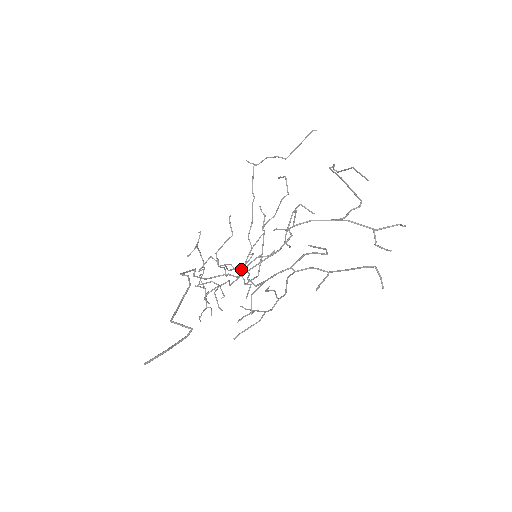
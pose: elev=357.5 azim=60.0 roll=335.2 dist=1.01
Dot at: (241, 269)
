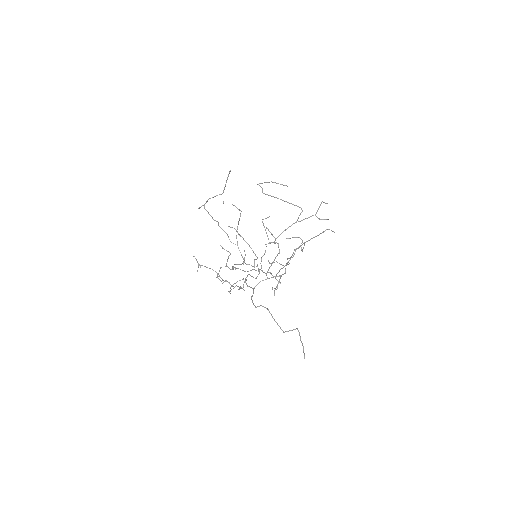
Dot at: (244, 261)
